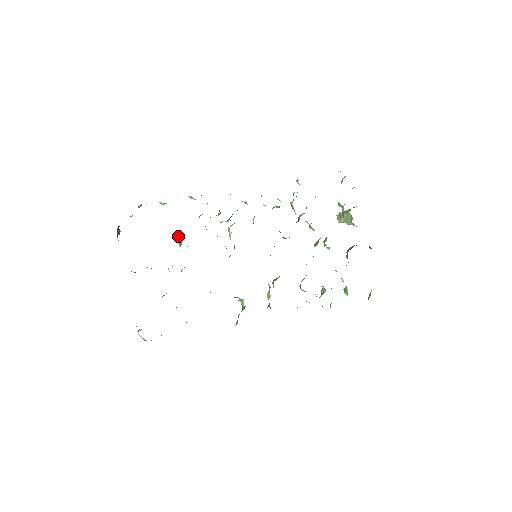
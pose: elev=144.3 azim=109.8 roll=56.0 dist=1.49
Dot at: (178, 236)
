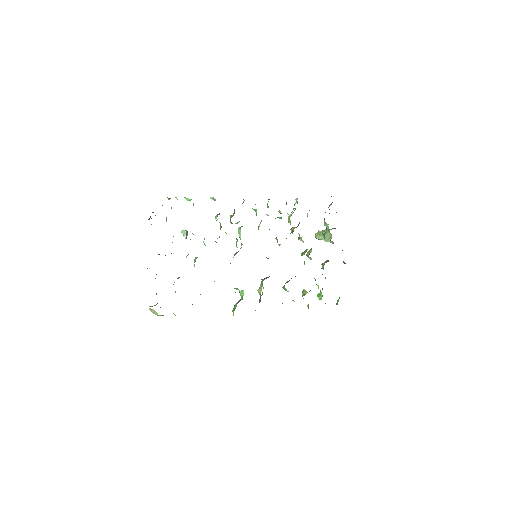
Dot at: (186, 230)
